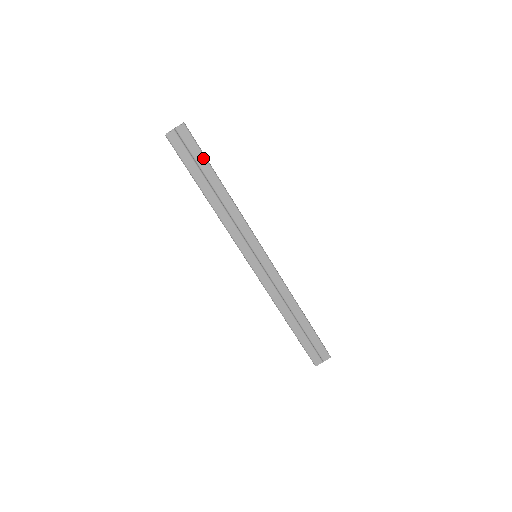
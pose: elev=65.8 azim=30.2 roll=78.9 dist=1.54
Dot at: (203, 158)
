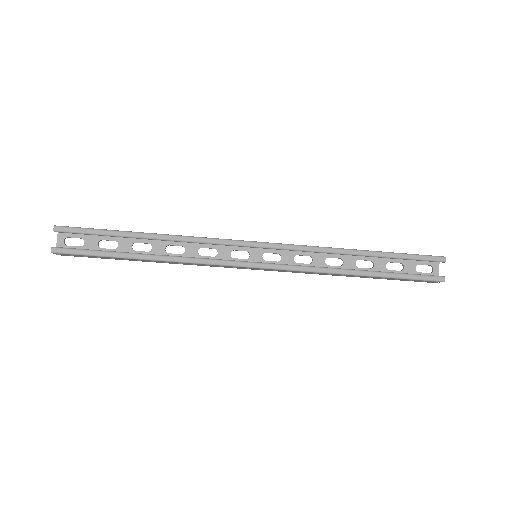
Dot at: (102, 257)
